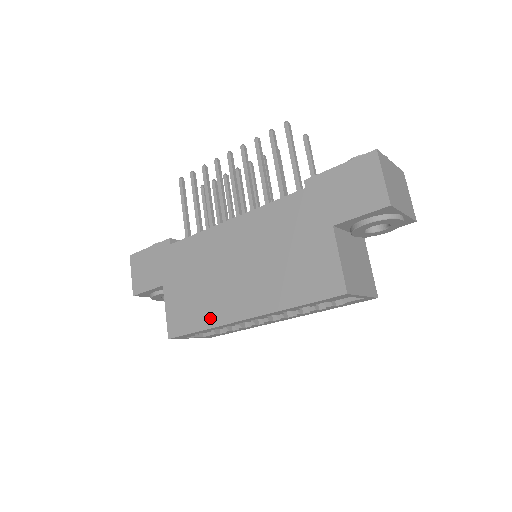
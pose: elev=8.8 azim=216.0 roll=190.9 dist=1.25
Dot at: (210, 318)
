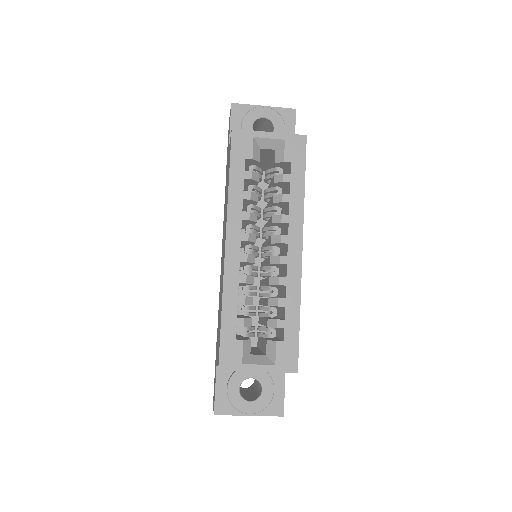
Dot at: occluded
